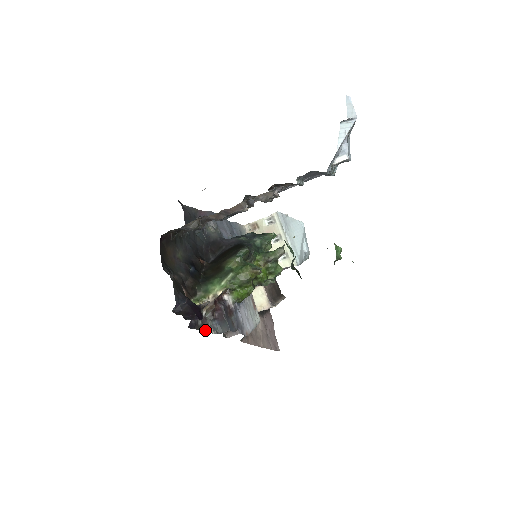
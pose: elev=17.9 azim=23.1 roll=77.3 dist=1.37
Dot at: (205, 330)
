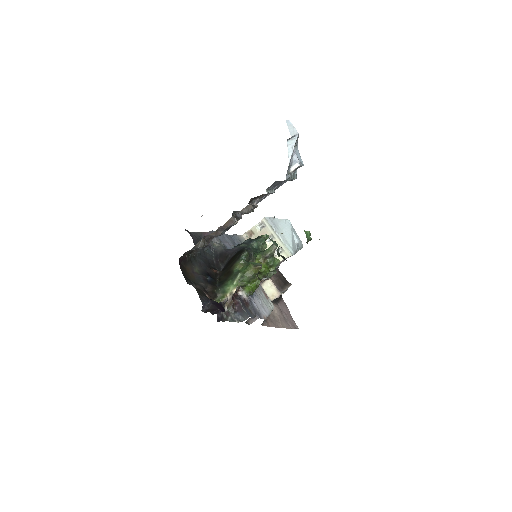
Dot at: (230, 321)
